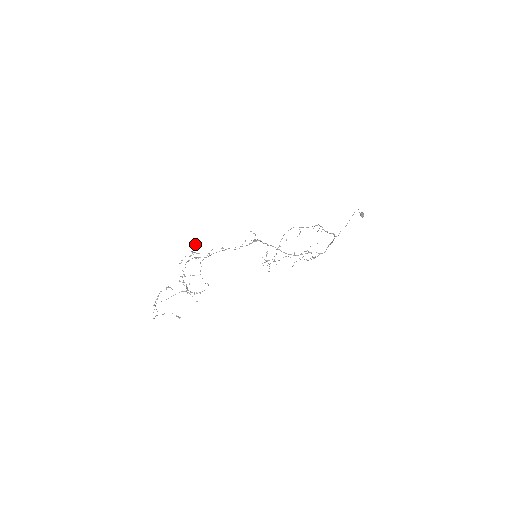
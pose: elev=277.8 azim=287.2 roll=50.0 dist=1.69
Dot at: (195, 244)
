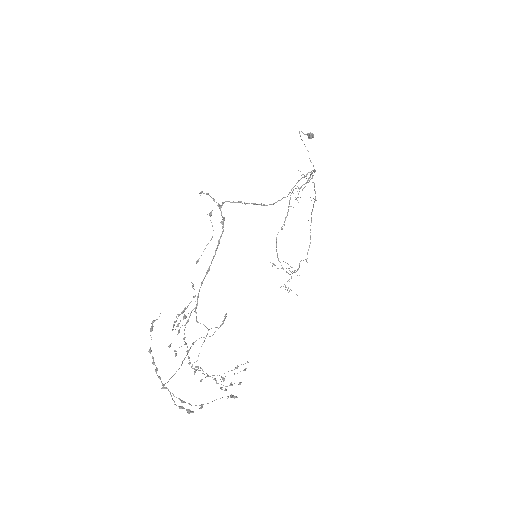
Dot at: occluded
